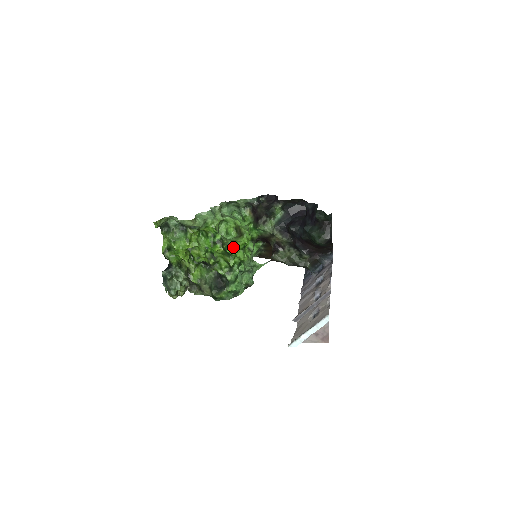
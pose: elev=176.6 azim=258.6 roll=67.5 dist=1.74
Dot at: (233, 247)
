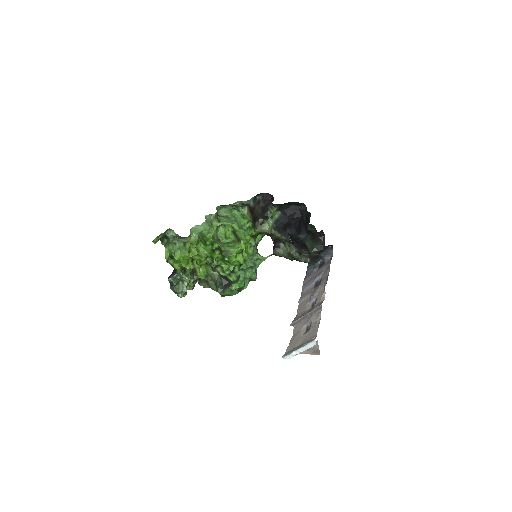
Dot at: (231, 254)
